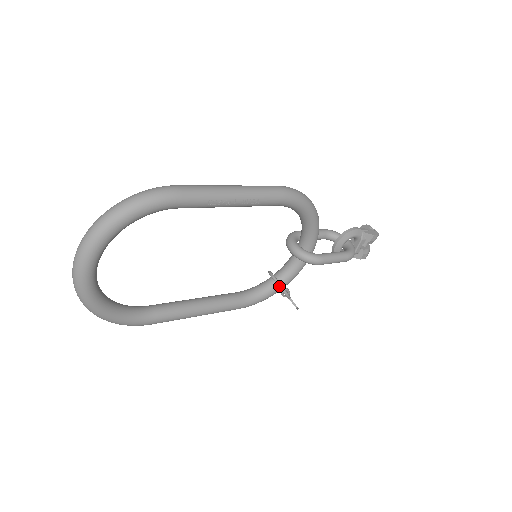
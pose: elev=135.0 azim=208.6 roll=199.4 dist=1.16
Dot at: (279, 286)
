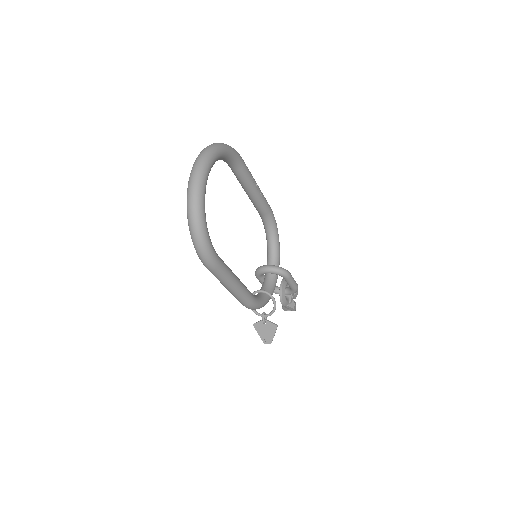
Dot at: (269, 293)
